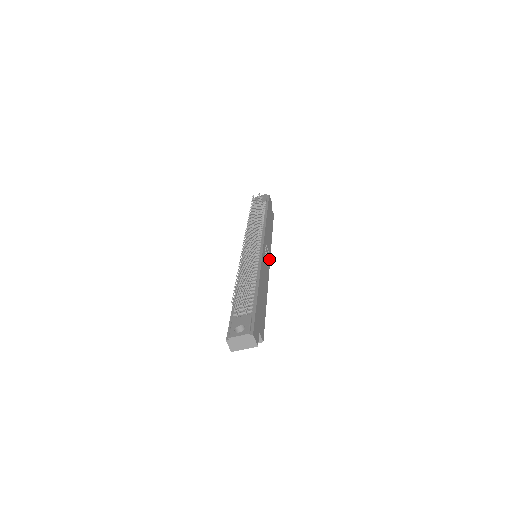
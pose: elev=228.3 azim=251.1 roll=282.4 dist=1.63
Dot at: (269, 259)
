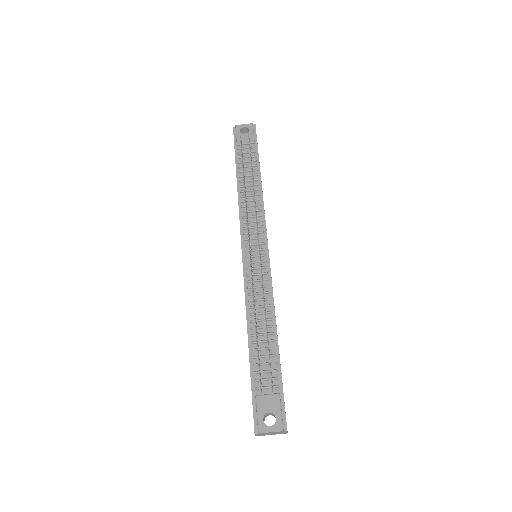
Dot at: occluded
